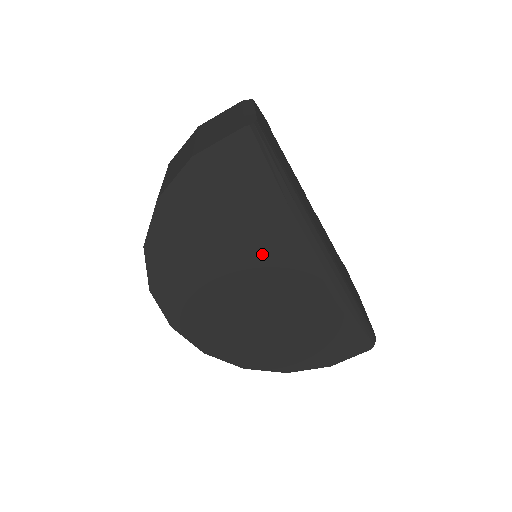
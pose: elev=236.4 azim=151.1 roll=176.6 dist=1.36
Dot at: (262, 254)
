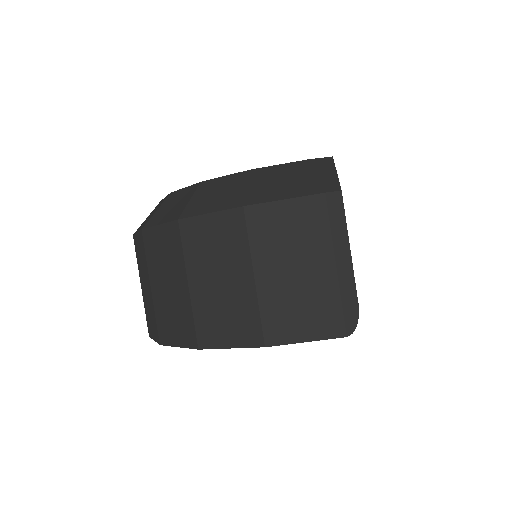
Dot at: occluded
